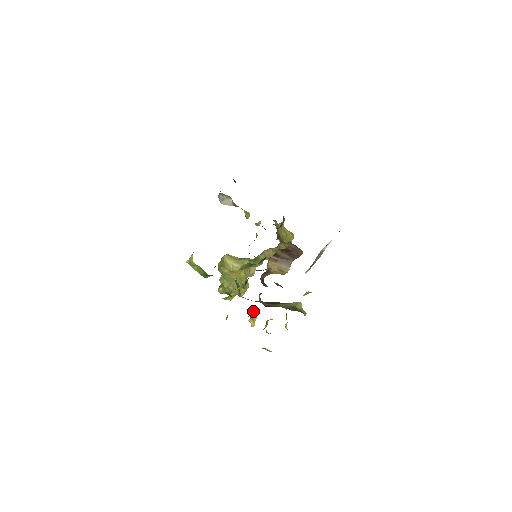
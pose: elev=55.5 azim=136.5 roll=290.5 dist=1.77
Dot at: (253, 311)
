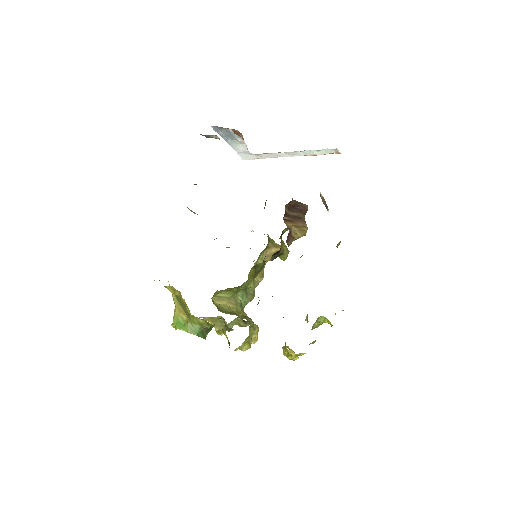
Dot at: (282, 347)
